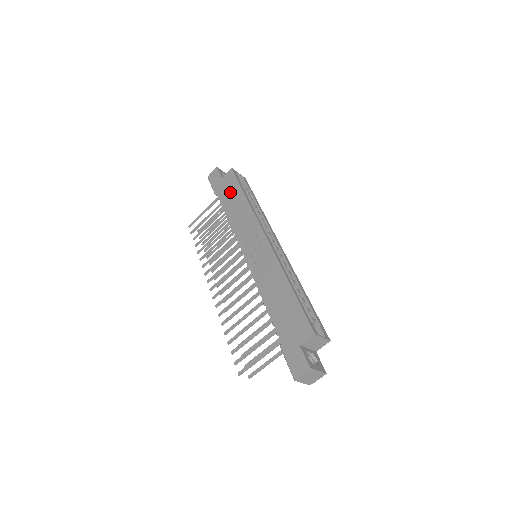
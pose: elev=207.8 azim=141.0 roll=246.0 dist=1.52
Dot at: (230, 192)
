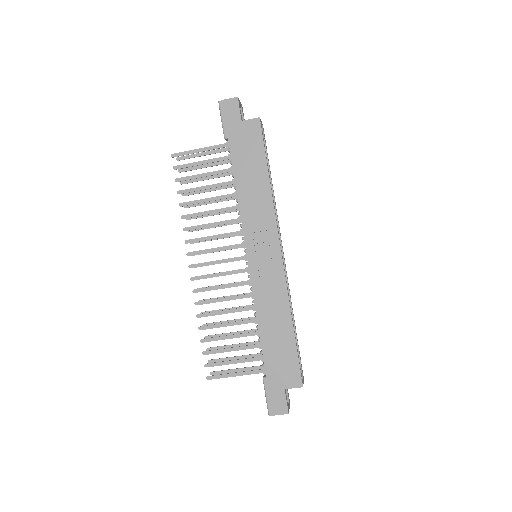
Dot at: (249, 155)
